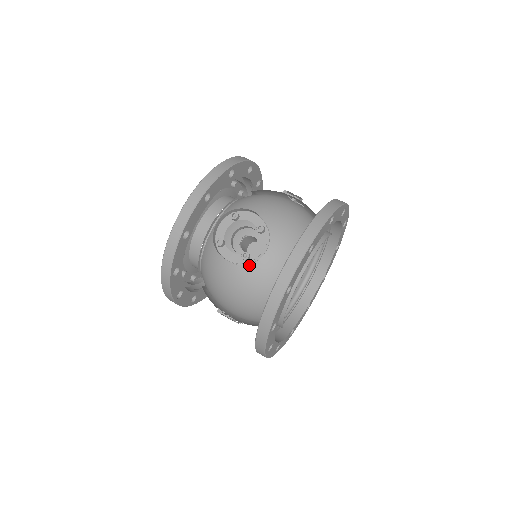
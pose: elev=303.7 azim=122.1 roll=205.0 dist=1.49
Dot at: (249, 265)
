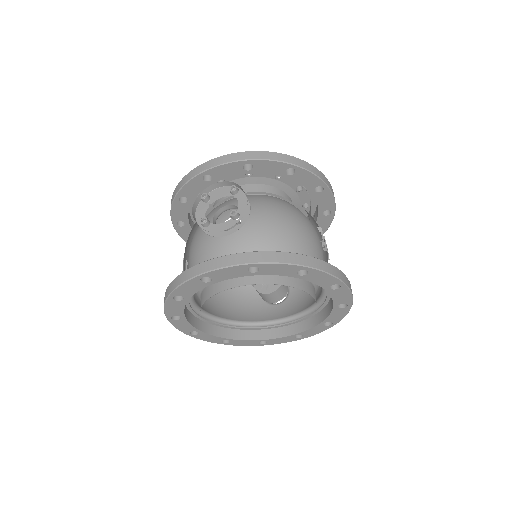
Dot at: (215, 240)
